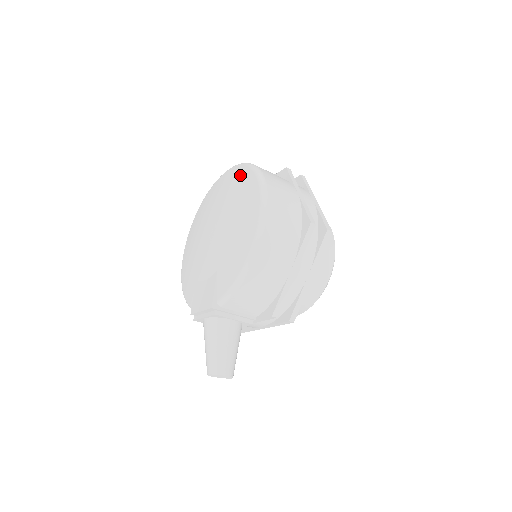
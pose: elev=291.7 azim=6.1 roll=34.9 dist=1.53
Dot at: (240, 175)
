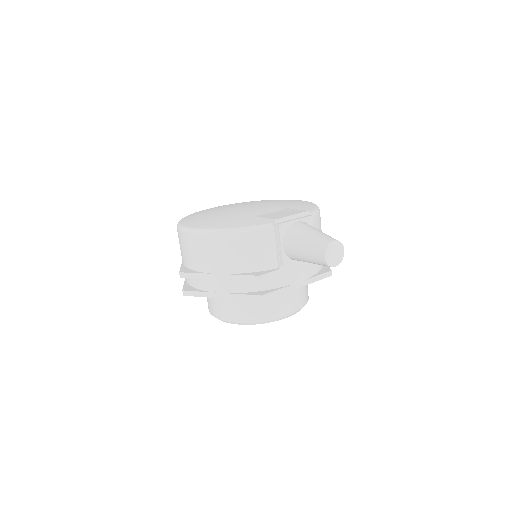
Dot at: occluded
